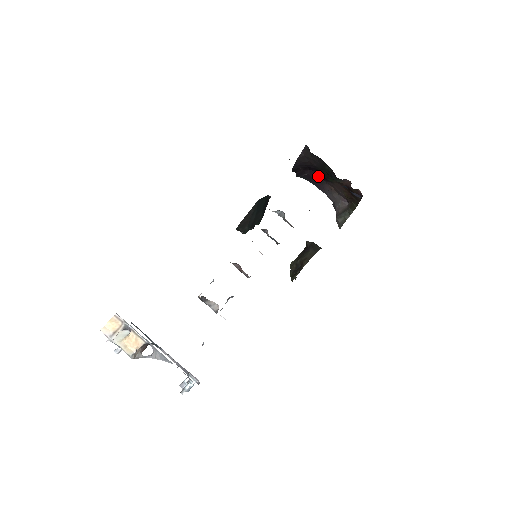
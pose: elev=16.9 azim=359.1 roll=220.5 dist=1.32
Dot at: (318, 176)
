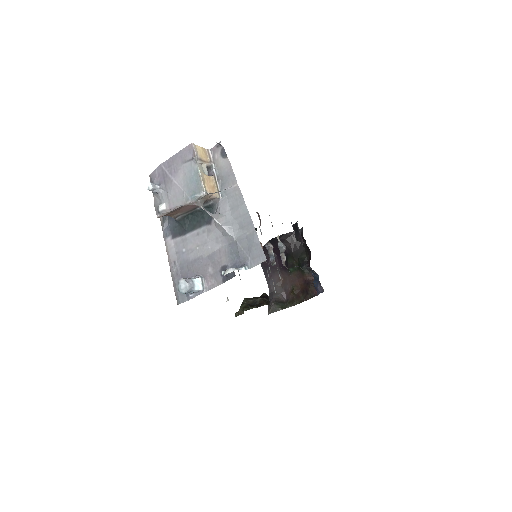
Dot at: (277, 263)
